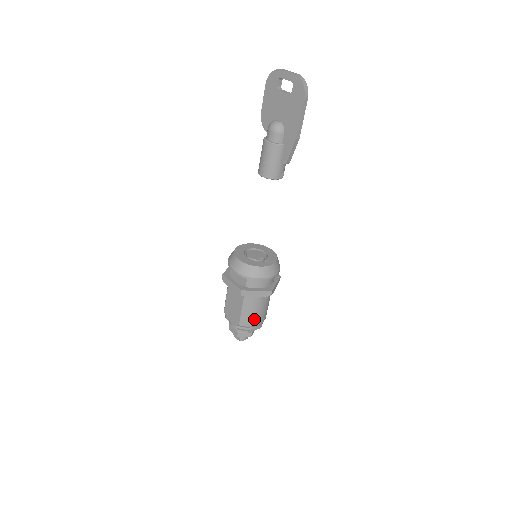
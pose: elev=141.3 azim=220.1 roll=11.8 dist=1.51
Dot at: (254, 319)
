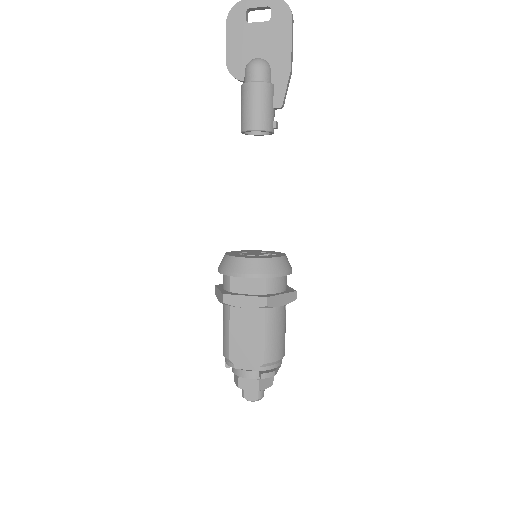
Dot at: (280, 347)
